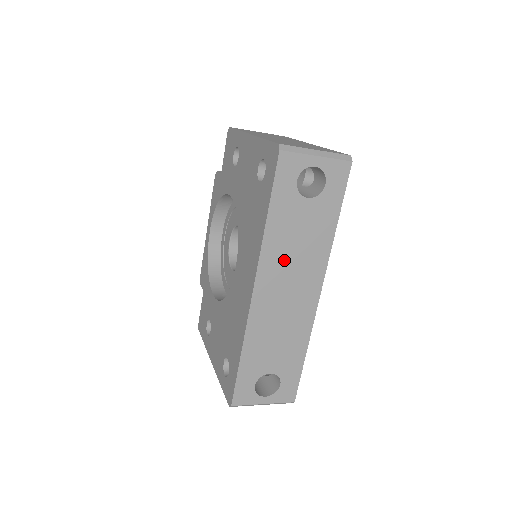
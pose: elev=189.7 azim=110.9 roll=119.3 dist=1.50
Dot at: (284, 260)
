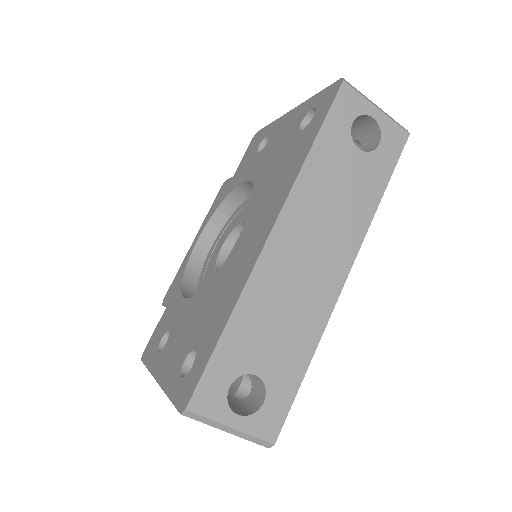
Dot at: (316, 211)
